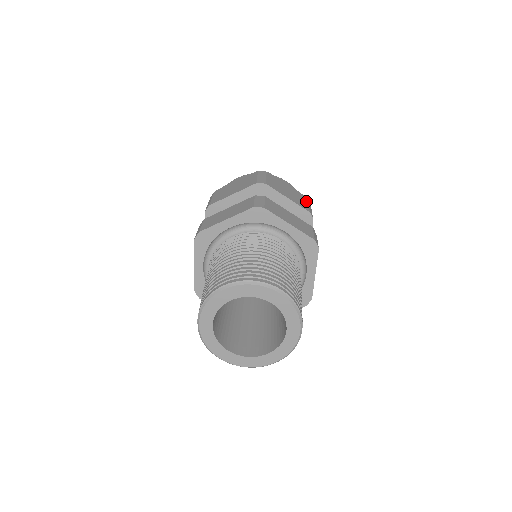
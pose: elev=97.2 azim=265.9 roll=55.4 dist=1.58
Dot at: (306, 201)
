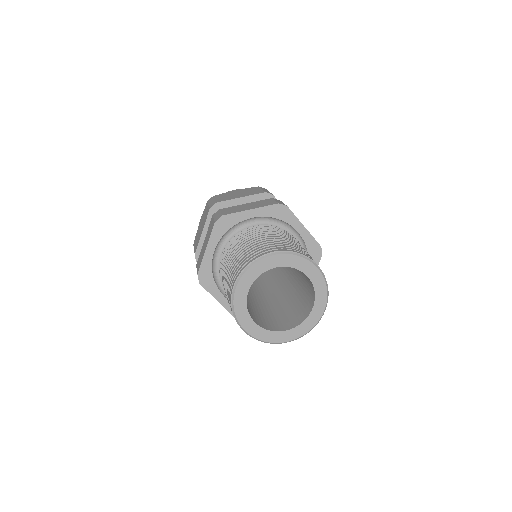
Dot at: (258, 189)
